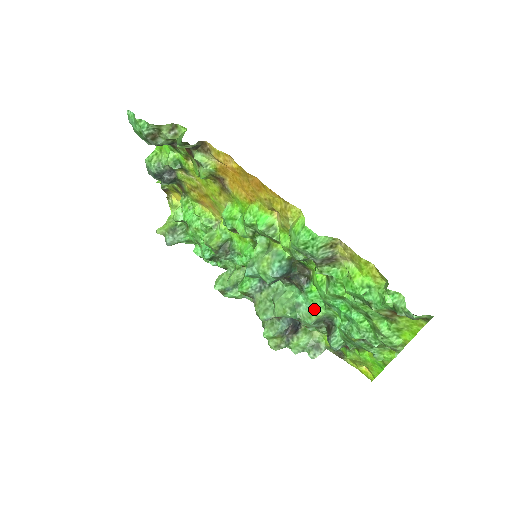
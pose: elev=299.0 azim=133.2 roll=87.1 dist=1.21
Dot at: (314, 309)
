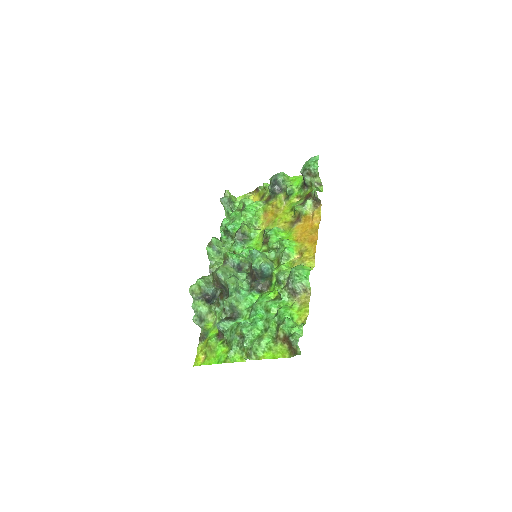
Dot at: (242, 302)
